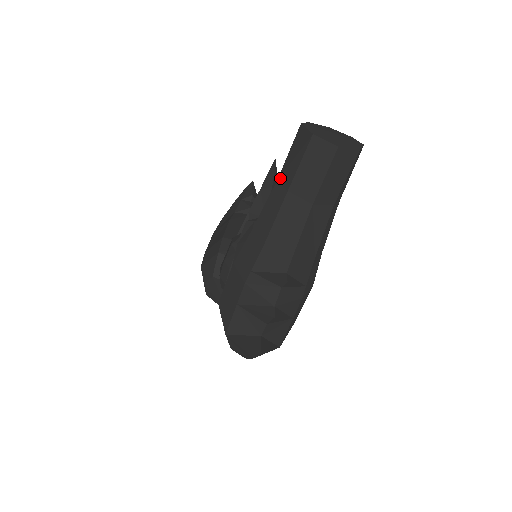
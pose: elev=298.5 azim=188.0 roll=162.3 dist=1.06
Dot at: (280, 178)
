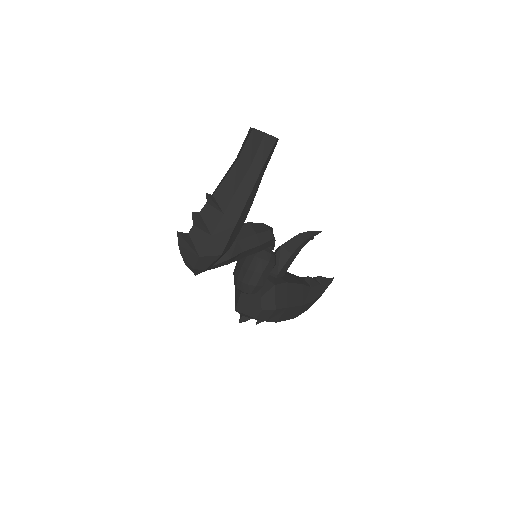
Dot at: occluded
